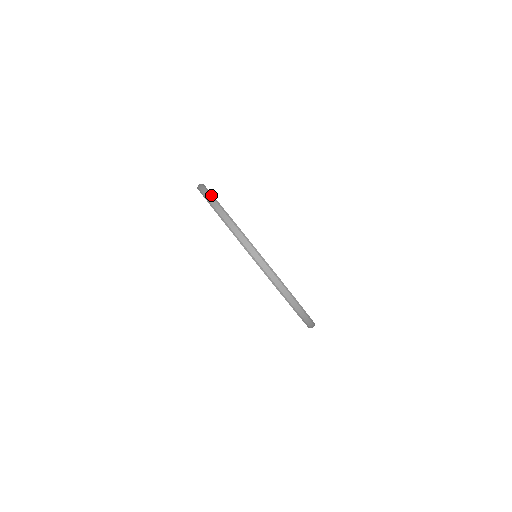
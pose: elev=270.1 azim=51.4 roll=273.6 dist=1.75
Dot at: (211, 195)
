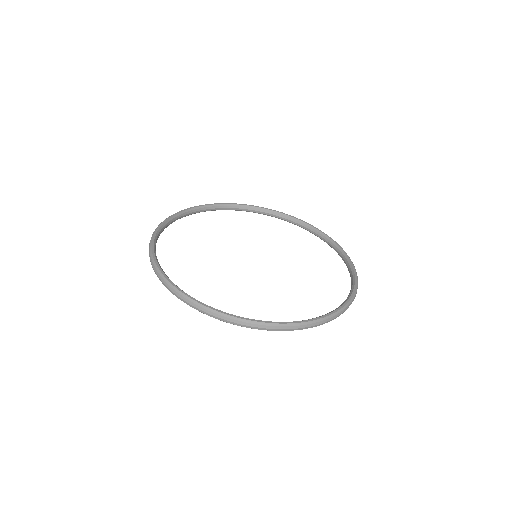
Dot at: (163, 279)
